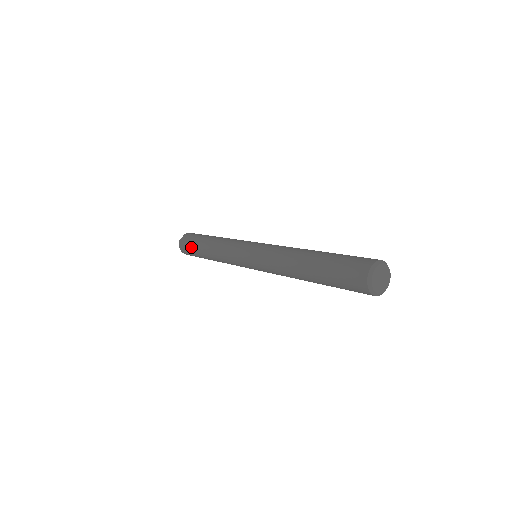
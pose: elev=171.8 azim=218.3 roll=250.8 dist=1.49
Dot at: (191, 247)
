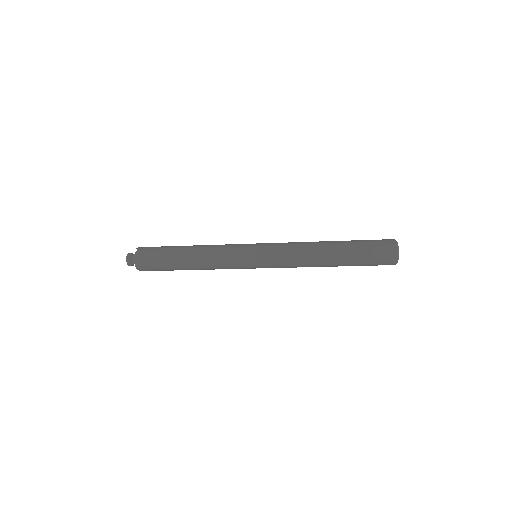
Dot at: (160, 257)
